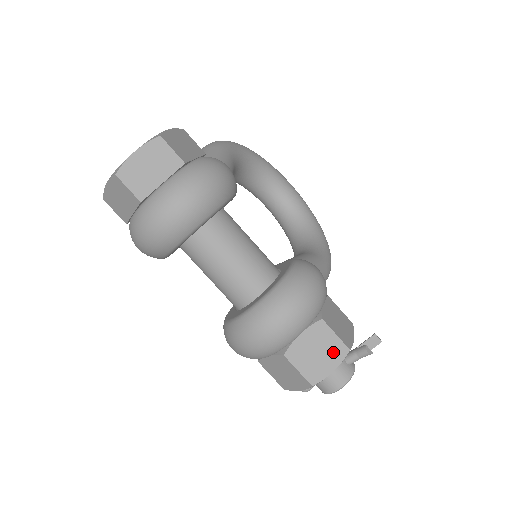
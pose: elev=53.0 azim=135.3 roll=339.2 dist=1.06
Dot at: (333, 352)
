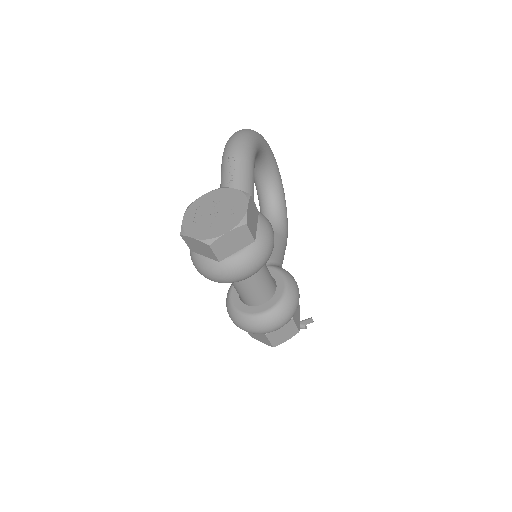
Dot at: (291, 333)
